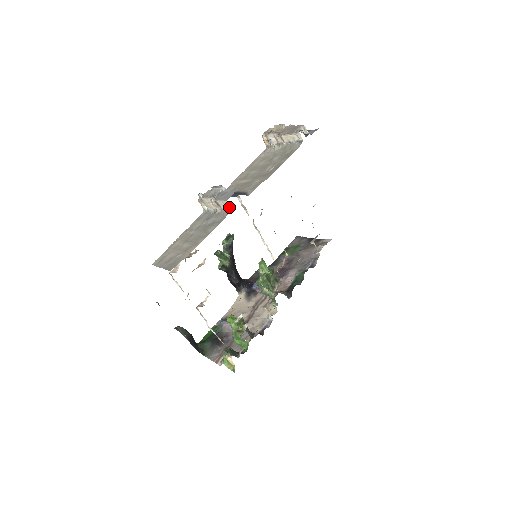
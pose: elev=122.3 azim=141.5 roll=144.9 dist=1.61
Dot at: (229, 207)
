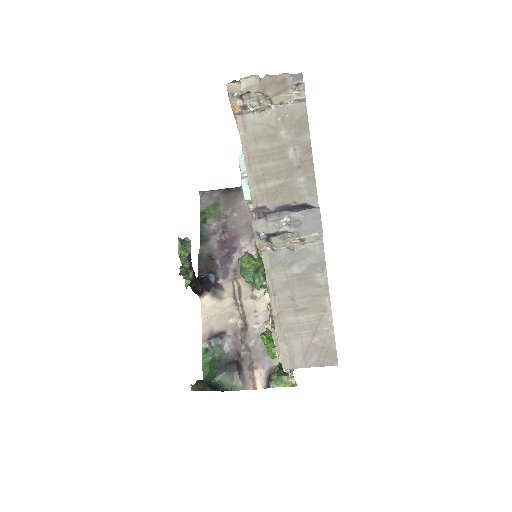
Dot at: (321, 238)
